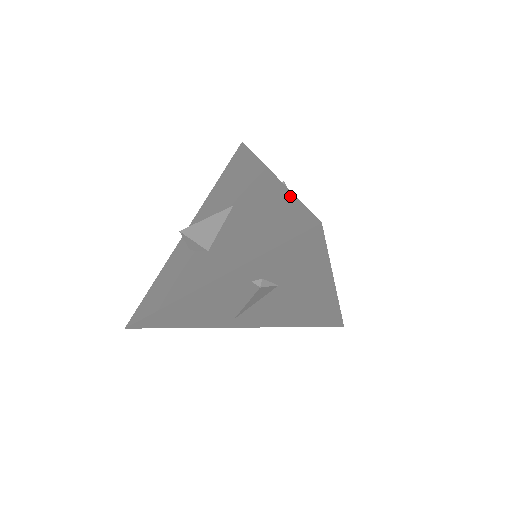
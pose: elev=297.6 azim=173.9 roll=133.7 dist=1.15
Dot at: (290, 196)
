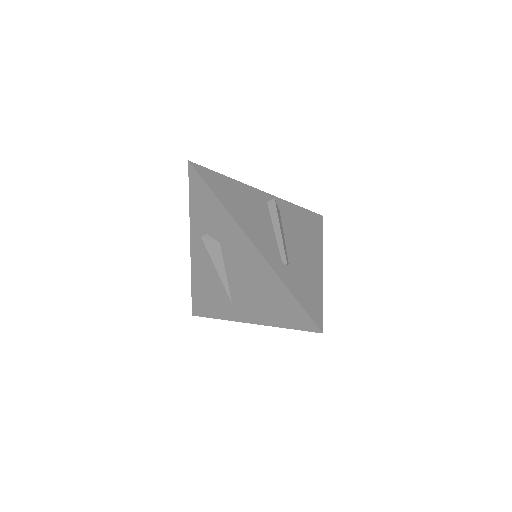
Dot at: (228, 179)
